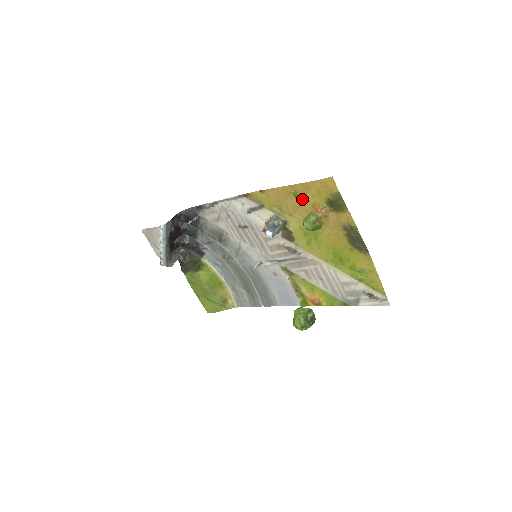
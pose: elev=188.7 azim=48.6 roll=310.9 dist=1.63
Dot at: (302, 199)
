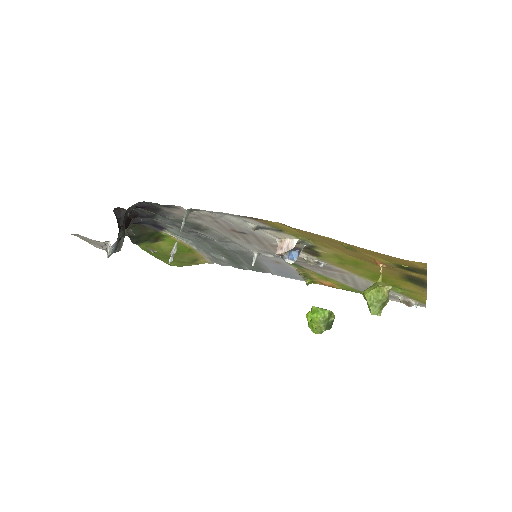
Dot at: (356, 251)
